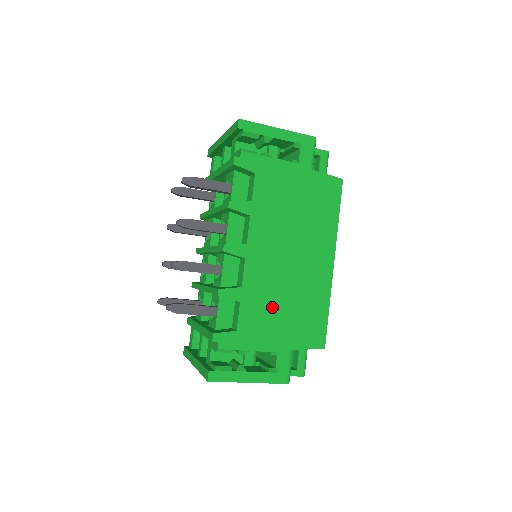
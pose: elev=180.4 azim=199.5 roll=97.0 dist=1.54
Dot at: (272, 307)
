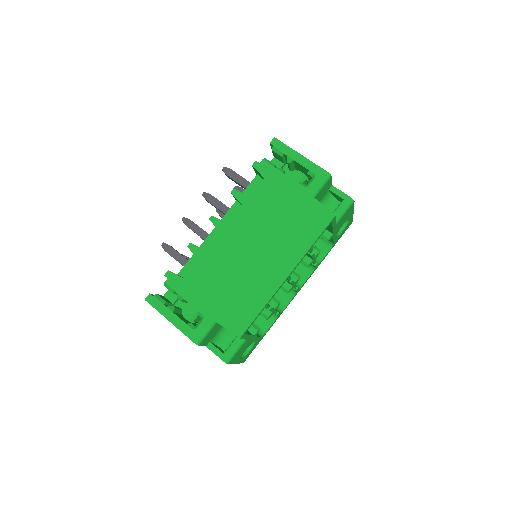
Dot at: (219, 278)
